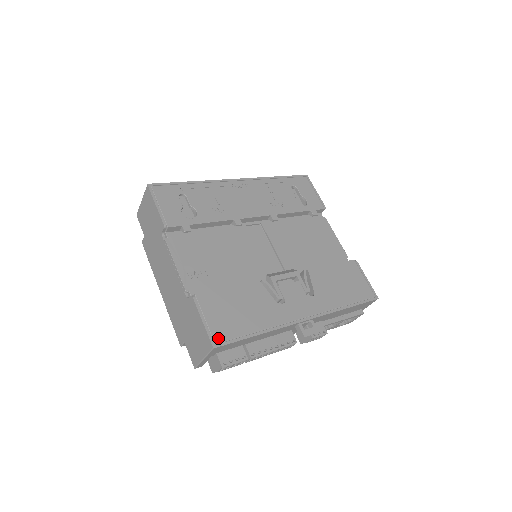
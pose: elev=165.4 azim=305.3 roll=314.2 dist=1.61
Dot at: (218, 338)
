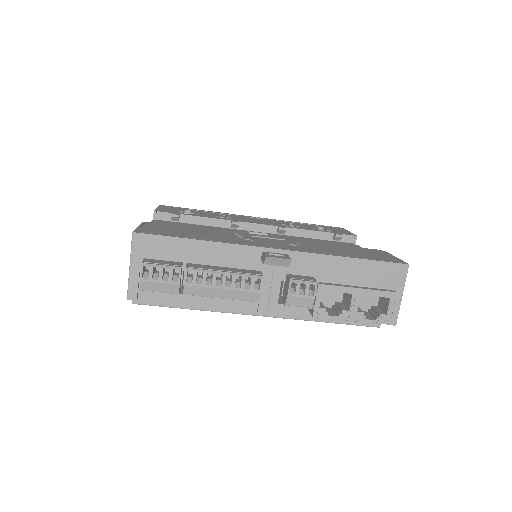
Dot at: (145, 231)
